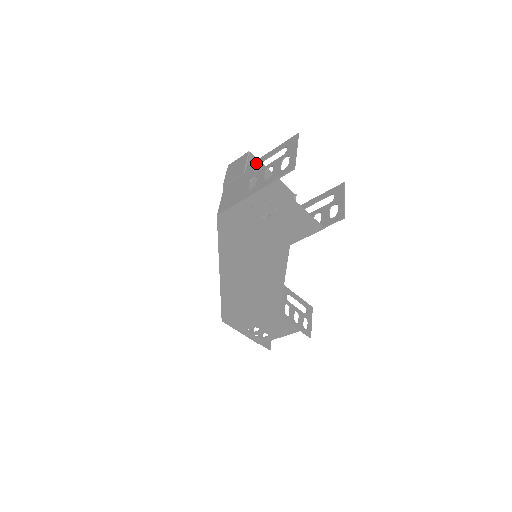
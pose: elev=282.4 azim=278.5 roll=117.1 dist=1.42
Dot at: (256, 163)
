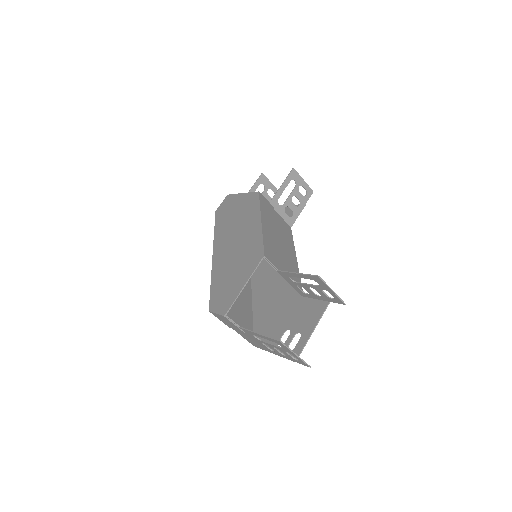
Dot at: (251, 334)
